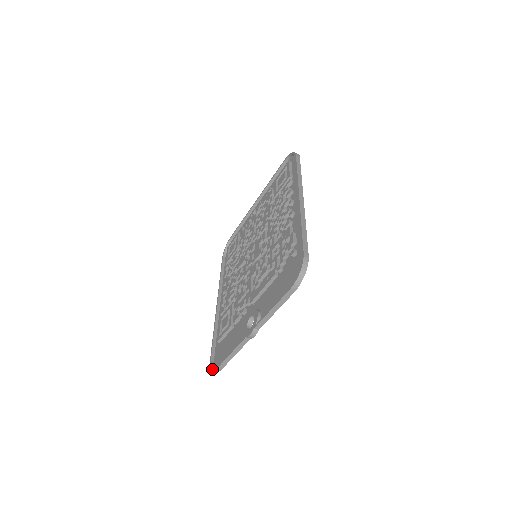
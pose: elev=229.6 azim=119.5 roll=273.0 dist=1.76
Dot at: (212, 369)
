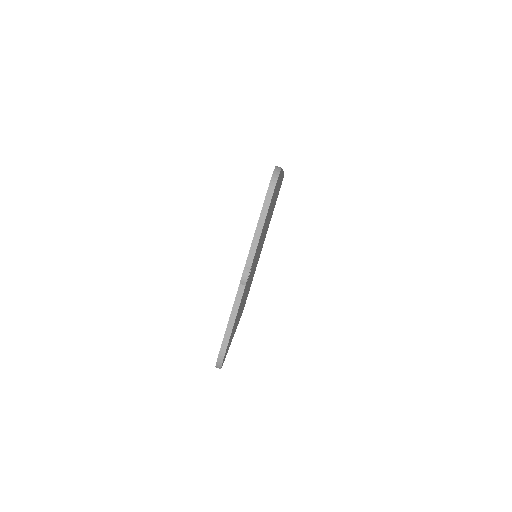
Dot at: (216, 363)
